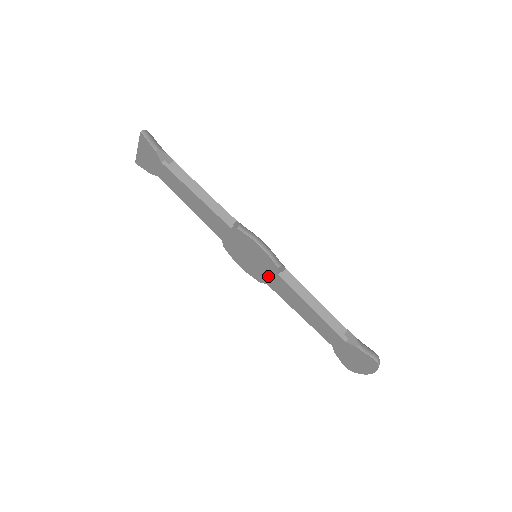
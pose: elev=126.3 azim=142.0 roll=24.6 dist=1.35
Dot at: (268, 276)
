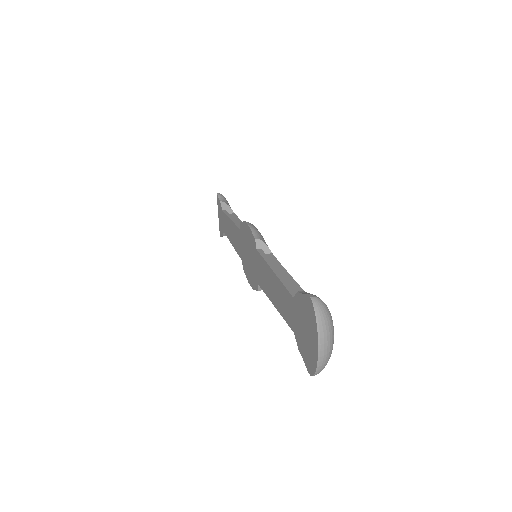
Dot at: (256, 267)
